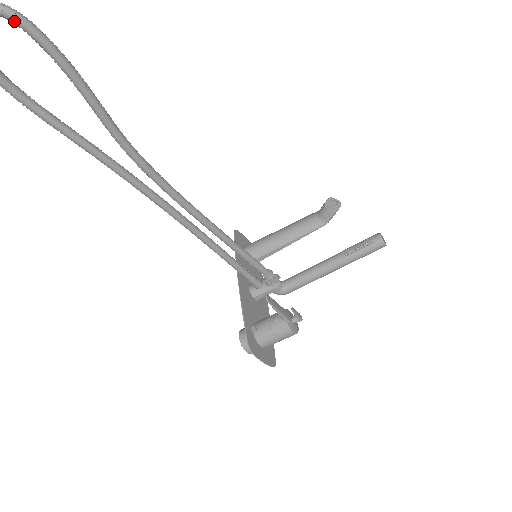
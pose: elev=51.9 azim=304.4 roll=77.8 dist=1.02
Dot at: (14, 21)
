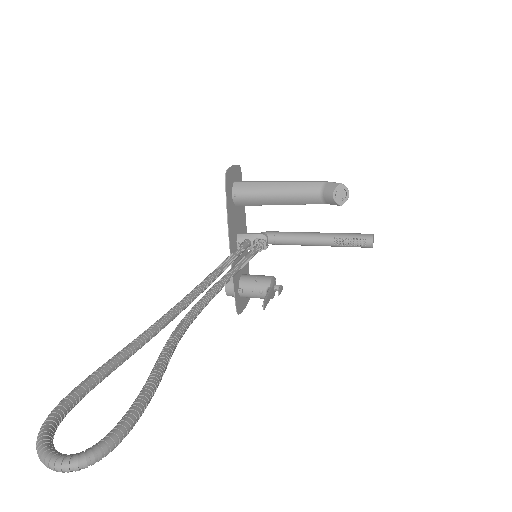
Dot at: (105, 452)
